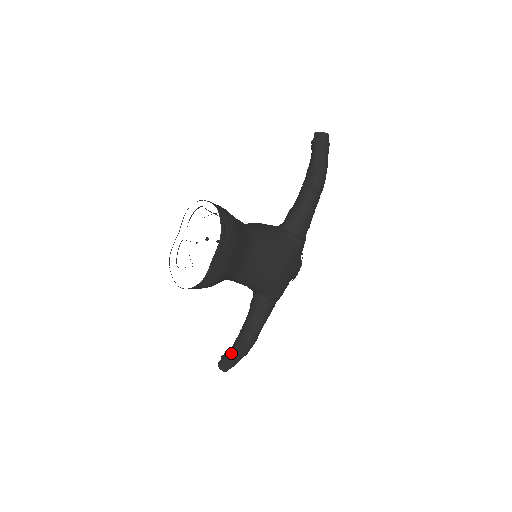
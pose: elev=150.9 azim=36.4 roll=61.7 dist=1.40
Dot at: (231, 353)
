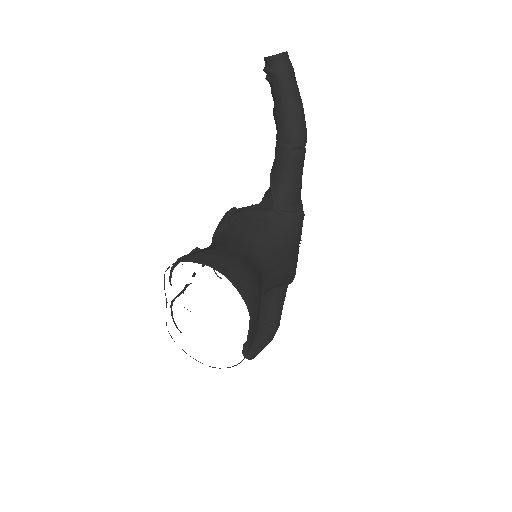
Dot at: (257, 345)
